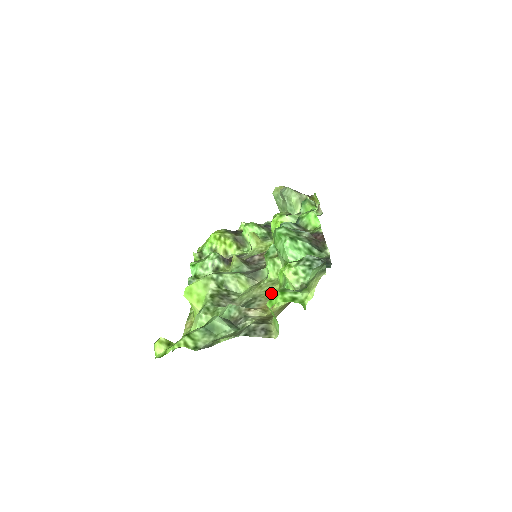
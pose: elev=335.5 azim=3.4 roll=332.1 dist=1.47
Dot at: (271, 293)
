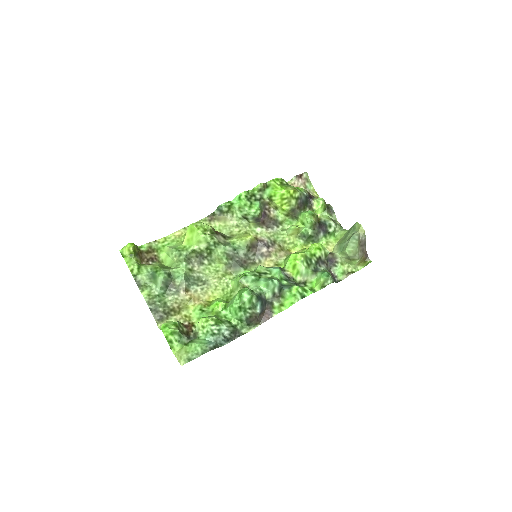
Dot at: (213, 293)
